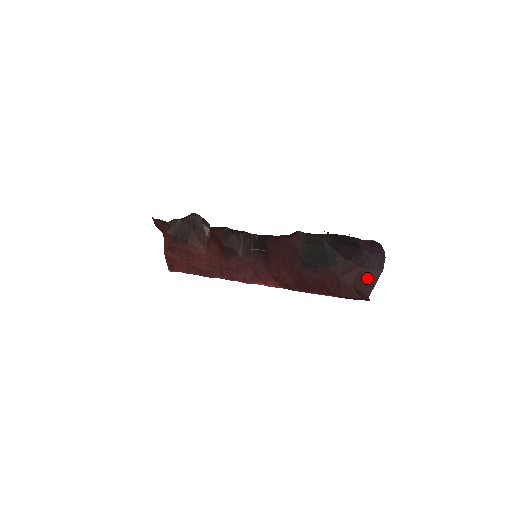
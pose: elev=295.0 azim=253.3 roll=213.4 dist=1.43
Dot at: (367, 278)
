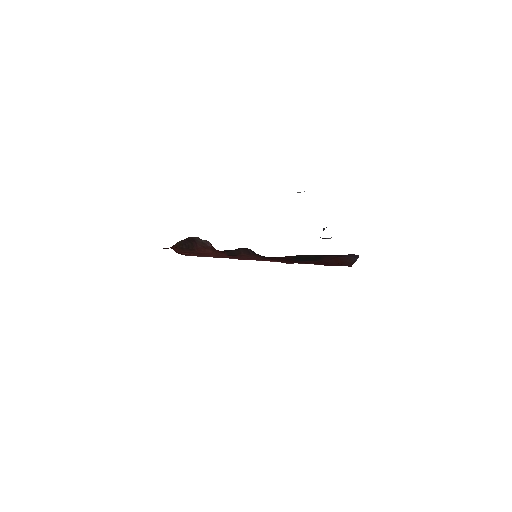
Dot at: (347, 261)
